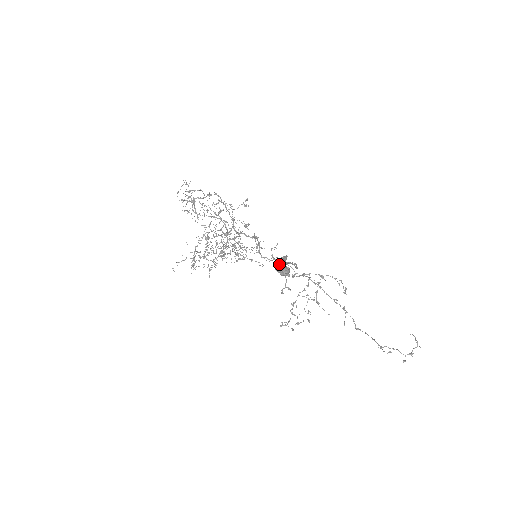
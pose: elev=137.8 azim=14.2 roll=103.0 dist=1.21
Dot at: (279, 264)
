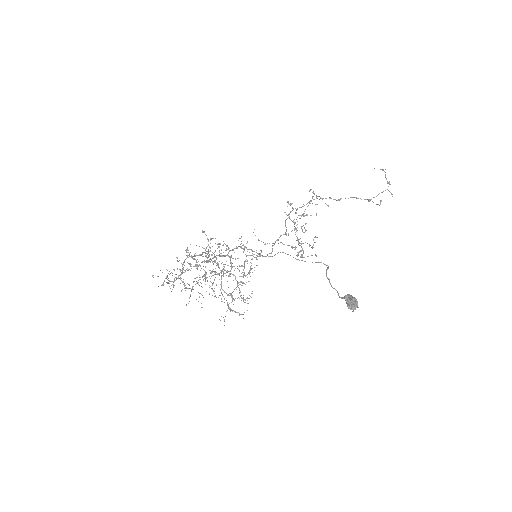
Dot at: (351, 307)
